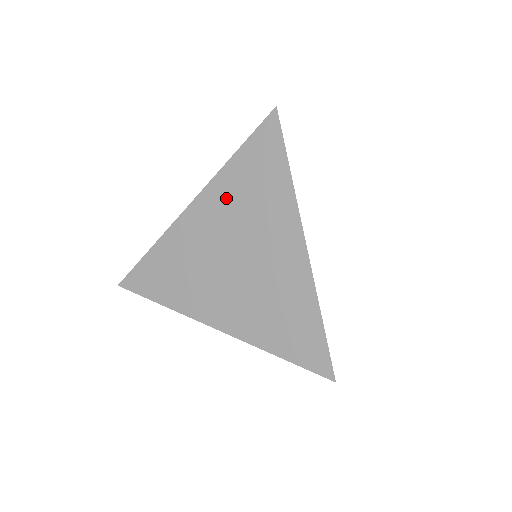
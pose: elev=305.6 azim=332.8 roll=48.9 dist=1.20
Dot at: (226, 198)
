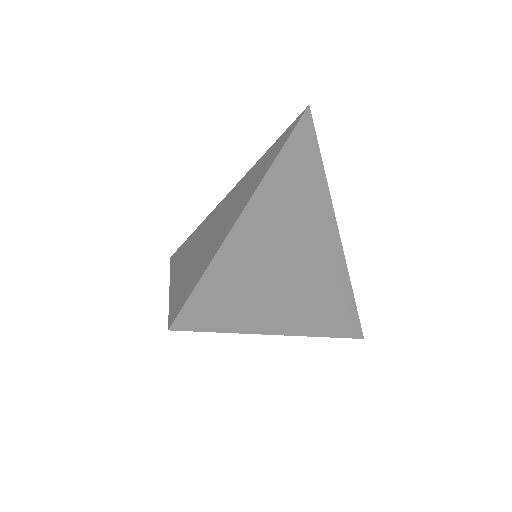
Dot at: occluded
